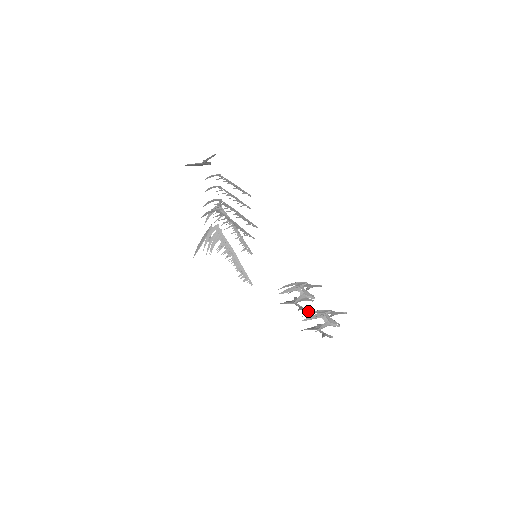
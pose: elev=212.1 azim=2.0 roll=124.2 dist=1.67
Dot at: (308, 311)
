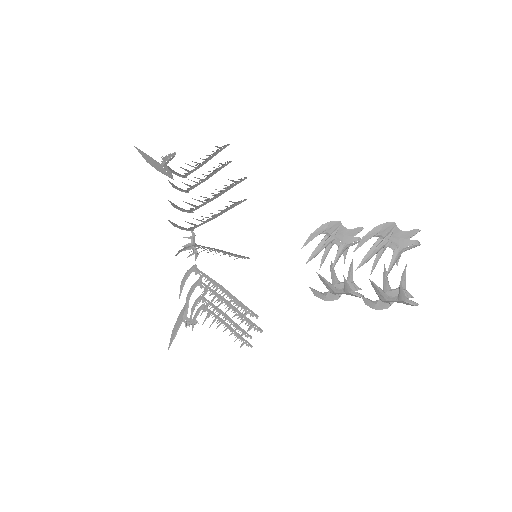
Dot at: (360, 295)
